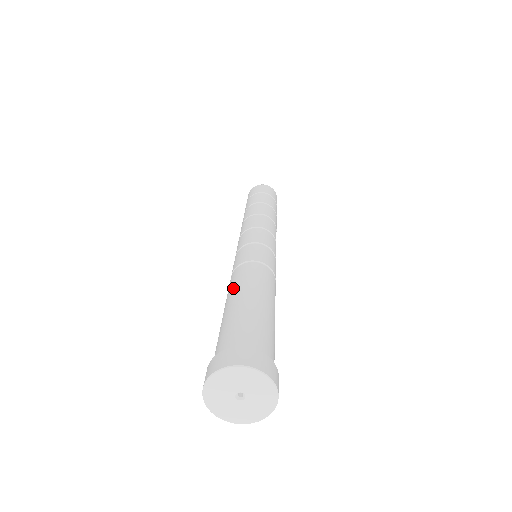
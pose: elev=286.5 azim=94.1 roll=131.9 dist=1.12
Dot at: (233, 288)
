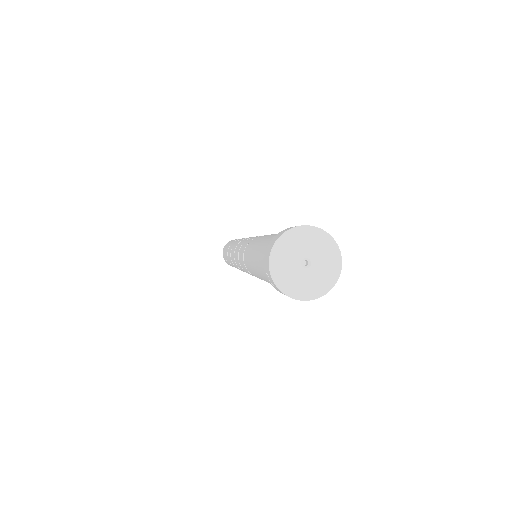
Dot at: (250, 250)
